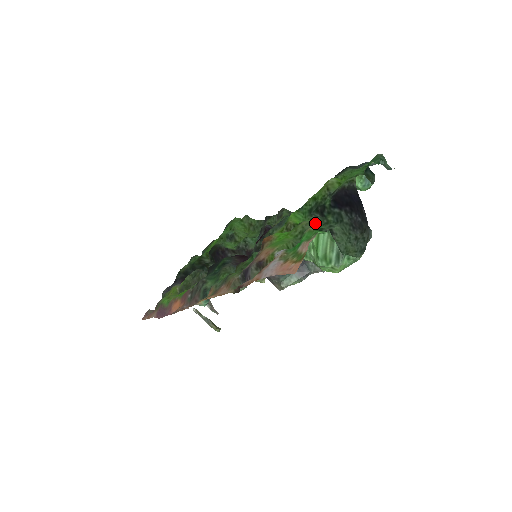
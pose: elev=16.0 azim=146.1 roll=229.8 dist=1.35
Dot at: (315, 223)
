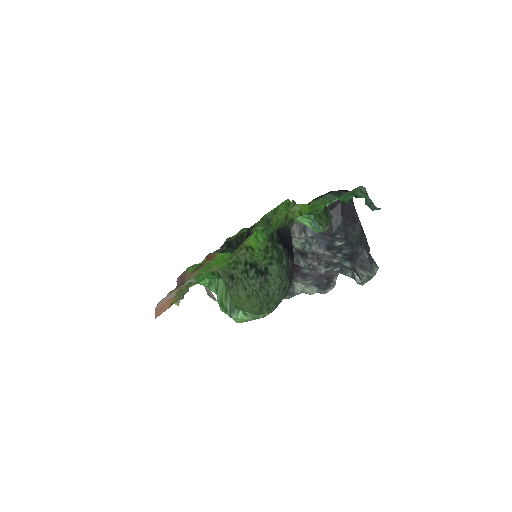
Dot at: (266, 252)
